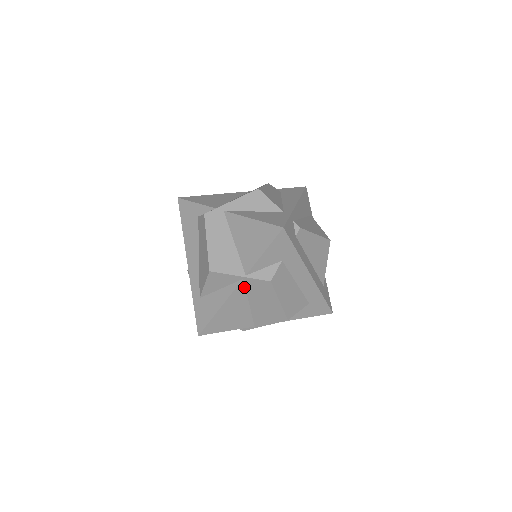
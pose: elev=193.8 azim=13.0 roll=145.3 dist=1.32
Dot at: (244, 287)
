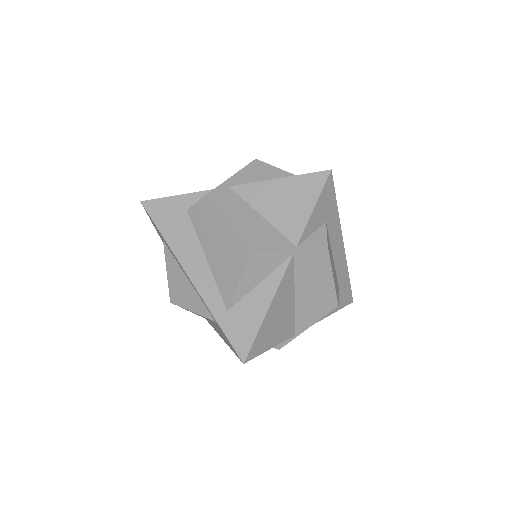
Dot at: (293, 267)
